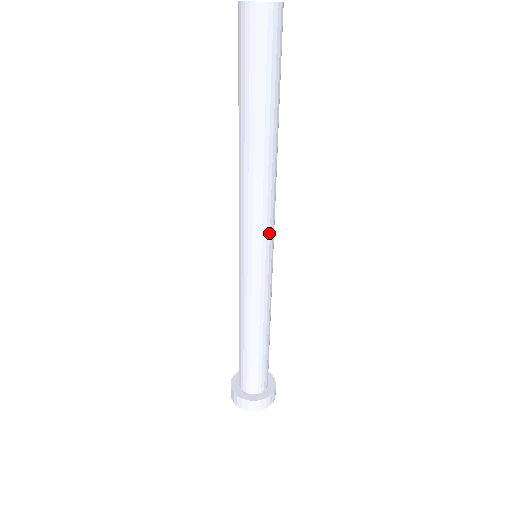
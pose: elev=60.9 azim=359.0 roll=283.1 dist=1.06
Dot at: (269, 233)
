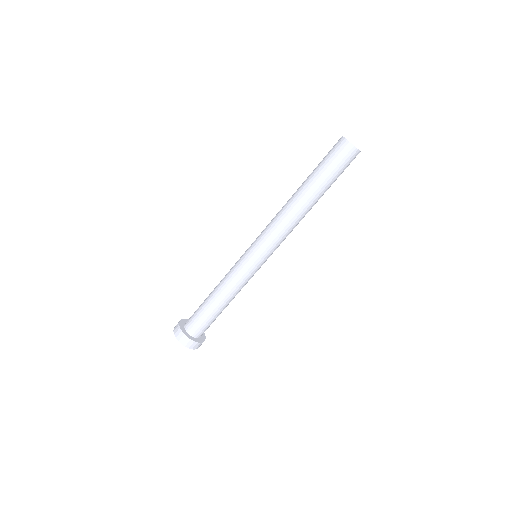
Dot at: occluded
